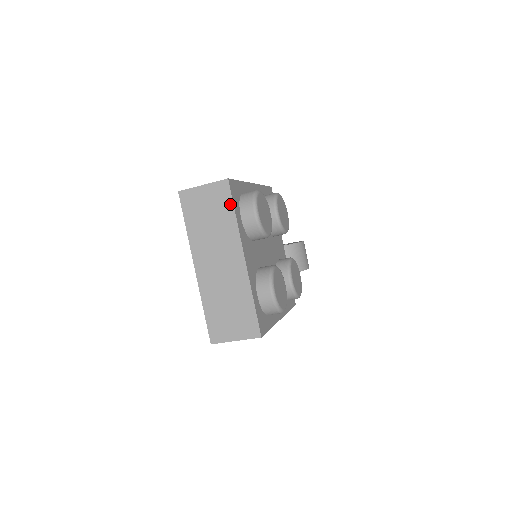
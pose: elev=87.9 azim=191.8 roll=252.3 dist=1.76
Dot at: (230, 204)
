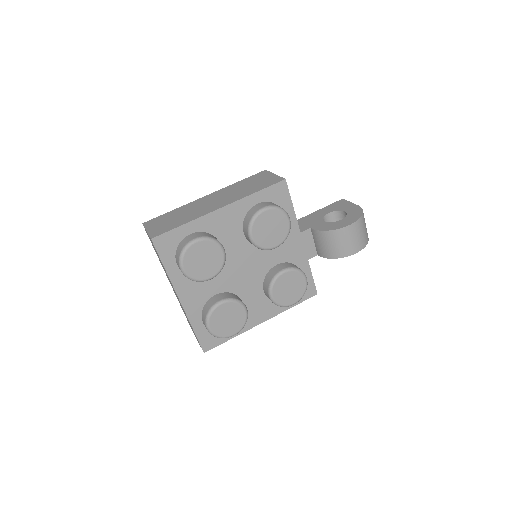
Dot at: occluded
